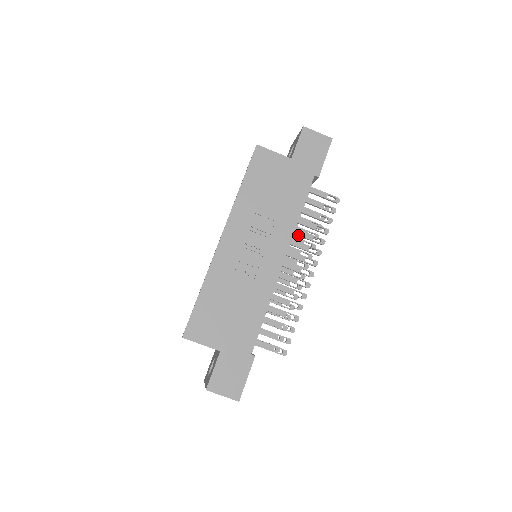
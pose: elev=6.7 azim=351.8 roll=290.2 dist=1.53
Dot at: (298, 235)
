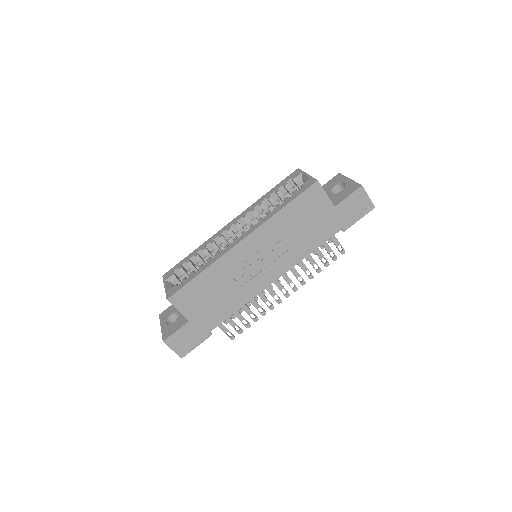
Dot at: (298, 263)
